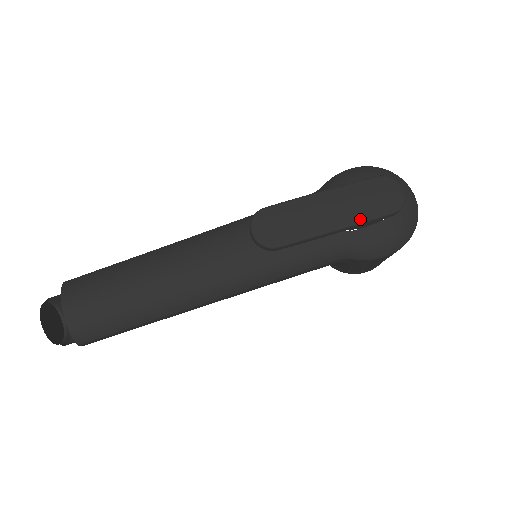
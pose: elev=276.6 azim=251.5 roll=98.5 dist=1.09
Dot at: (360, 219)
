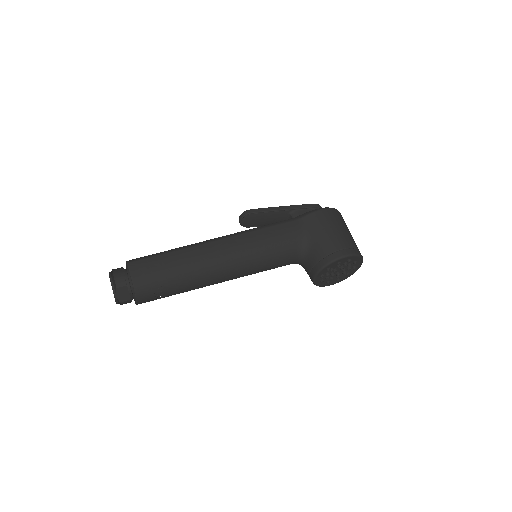
Dot at: (295, 206)
